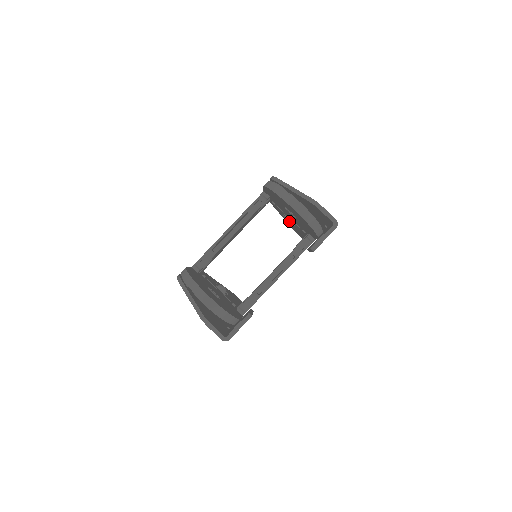
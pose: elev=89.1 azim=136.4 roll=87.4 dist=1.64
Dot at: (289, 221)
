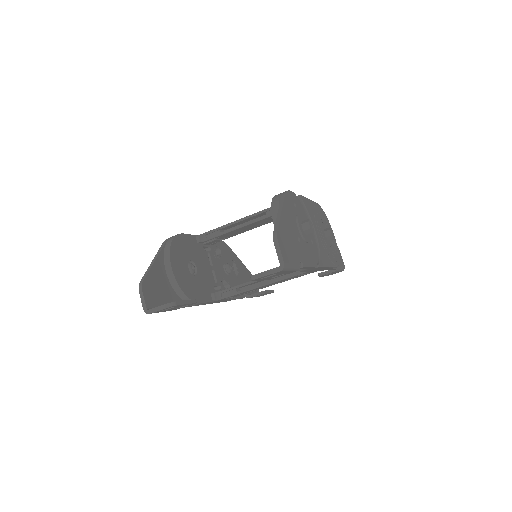
Dot at: occluded
